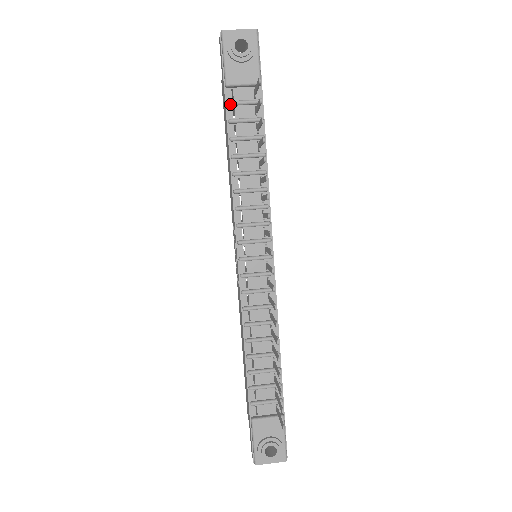
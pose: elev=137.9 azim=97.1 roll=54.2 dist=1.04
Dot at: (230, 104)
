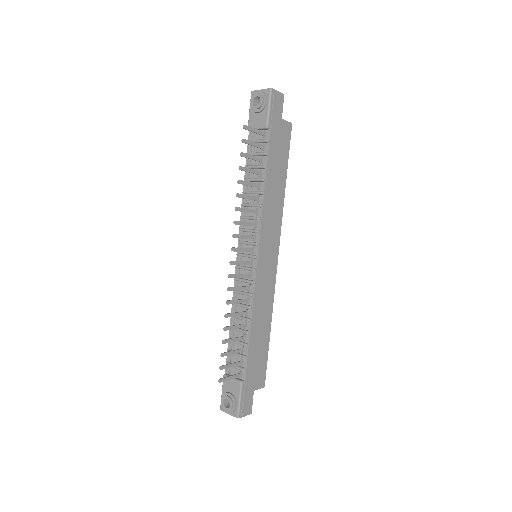
Dot at: occluded
